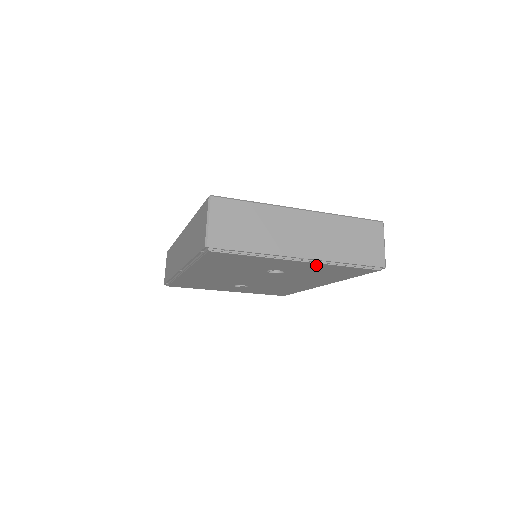
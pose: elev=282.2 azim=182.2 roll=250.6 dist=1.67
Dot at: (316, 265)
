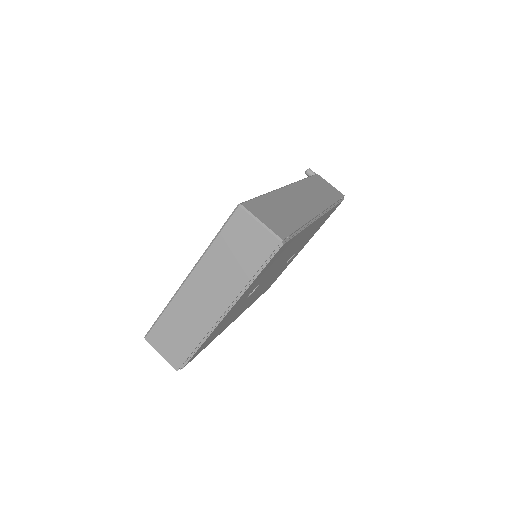
Dot at: (244, 294)
